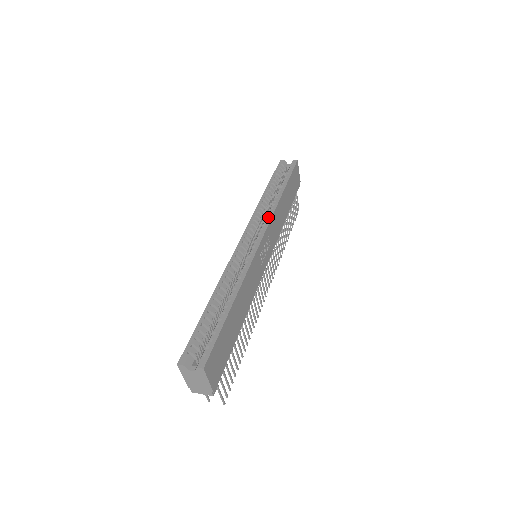
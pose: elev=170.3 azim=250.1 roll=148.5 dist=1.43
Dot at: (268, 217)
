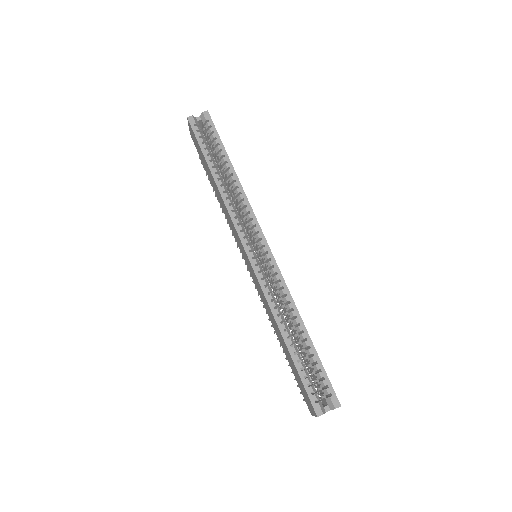
Dot at: (250, 213)
